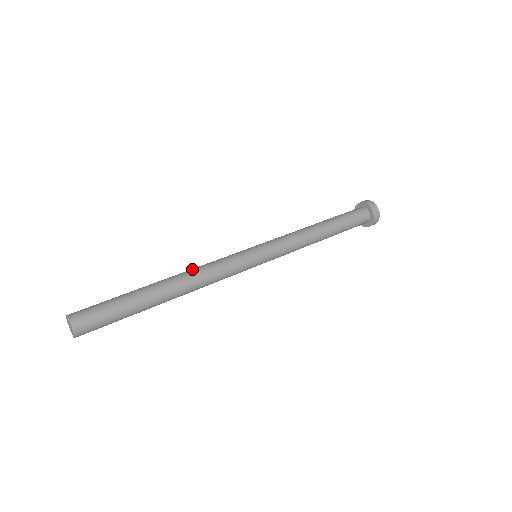
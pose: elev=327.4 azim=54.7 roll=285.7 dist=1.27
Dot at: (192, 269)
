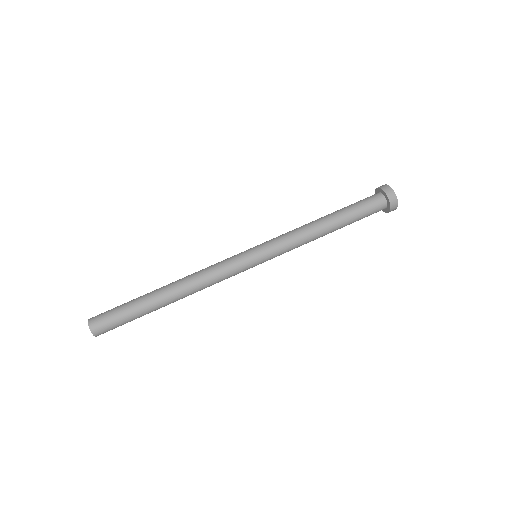
Dot at: (192, 274)
